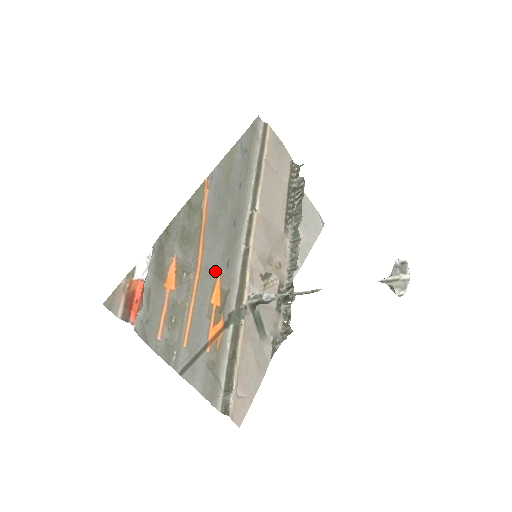
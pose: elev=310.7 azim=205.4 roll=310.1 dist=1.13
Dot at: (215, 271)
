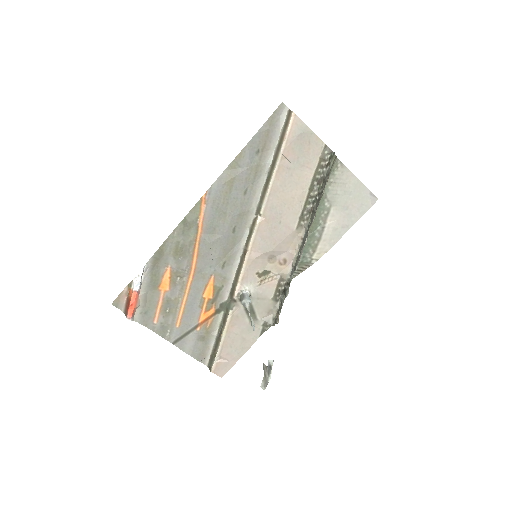
Dot at: (209, 273)
